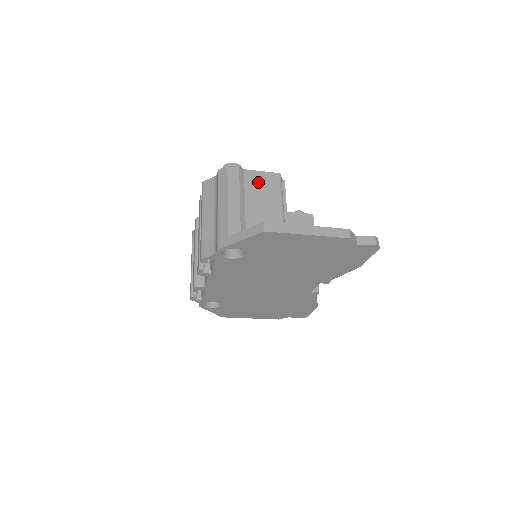
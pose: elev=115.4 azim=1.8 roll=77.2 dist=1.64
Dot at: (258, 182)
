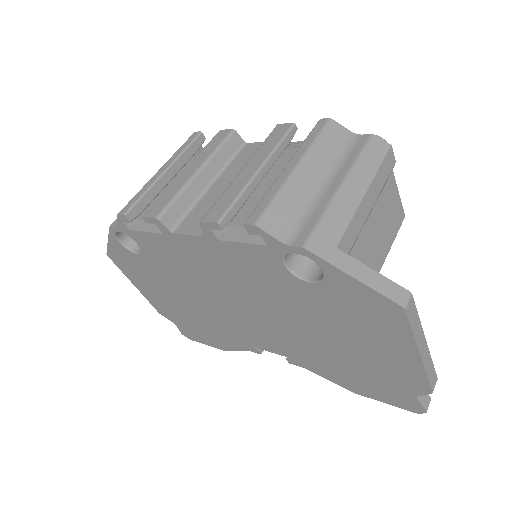
Dot at: (390, 203)
